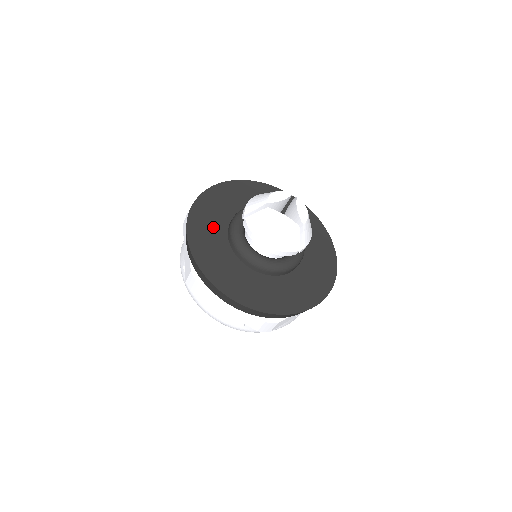
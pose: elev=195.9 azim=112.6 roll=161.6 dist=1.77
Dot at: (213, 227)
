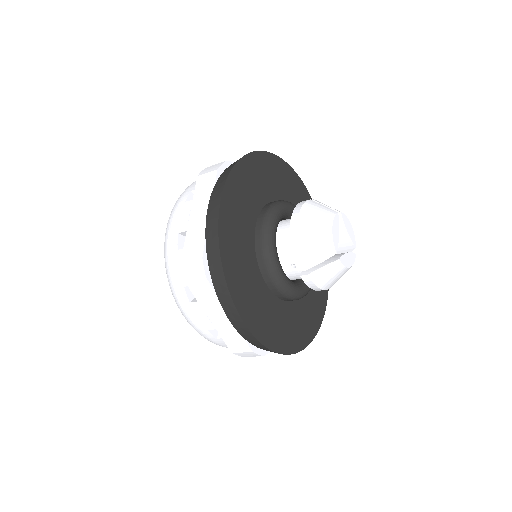
Dot at: (253, 286)
